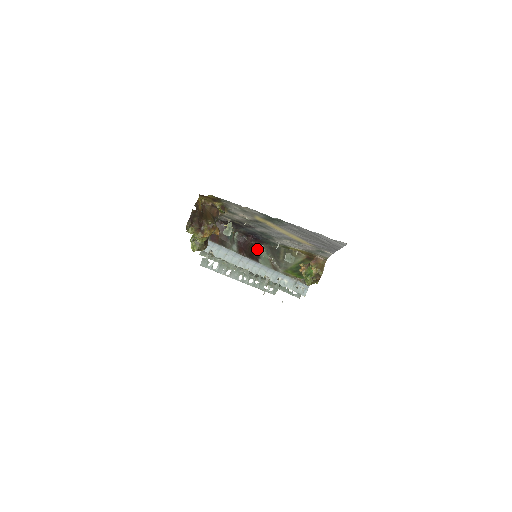
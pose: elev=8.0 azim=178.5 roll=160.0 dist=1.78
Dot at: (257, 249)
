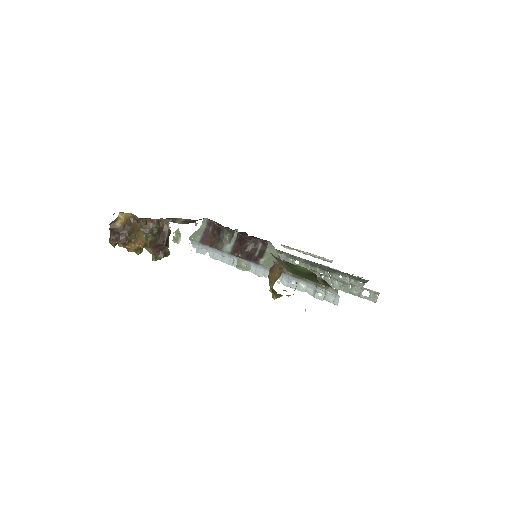
Dot at: (265, 246)
